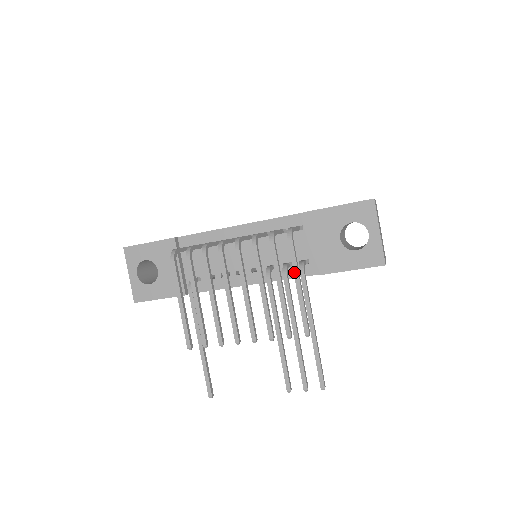
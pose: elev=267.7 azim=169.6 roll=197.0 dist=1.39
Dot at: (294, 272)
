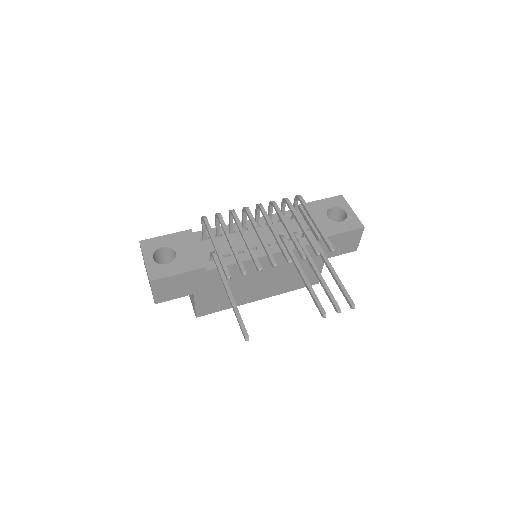
Dot at: (309, 213)
